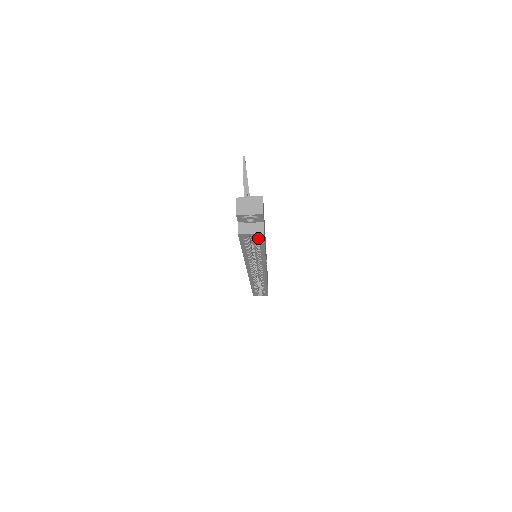
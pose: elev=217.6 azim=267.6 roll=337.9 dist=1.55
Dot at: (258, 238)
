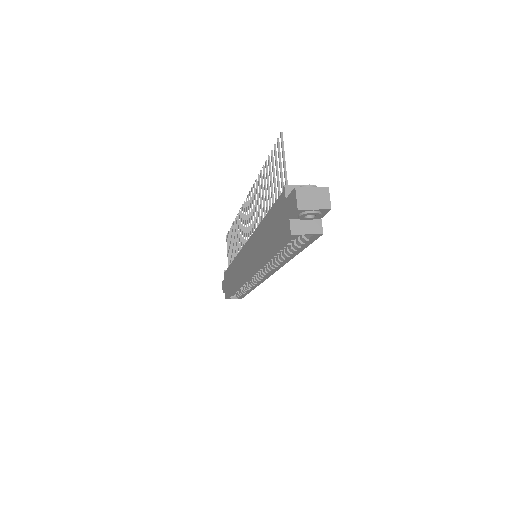
Dot at: (307, 239)
